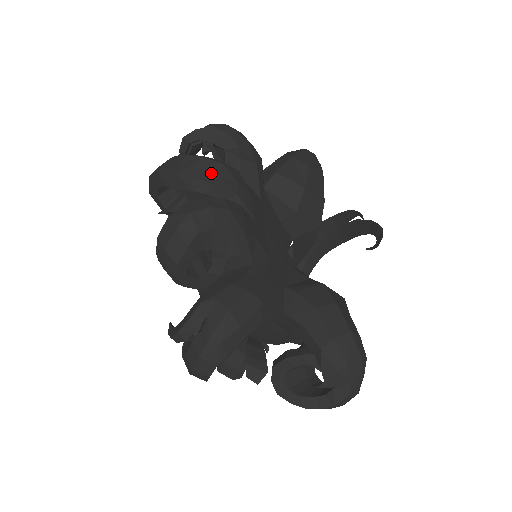
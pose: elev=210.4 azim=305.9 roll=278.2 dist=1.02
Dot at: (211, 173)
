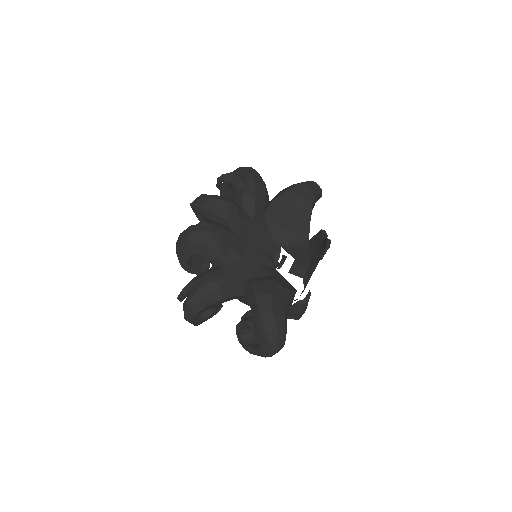
Dot at: (214, 207)
